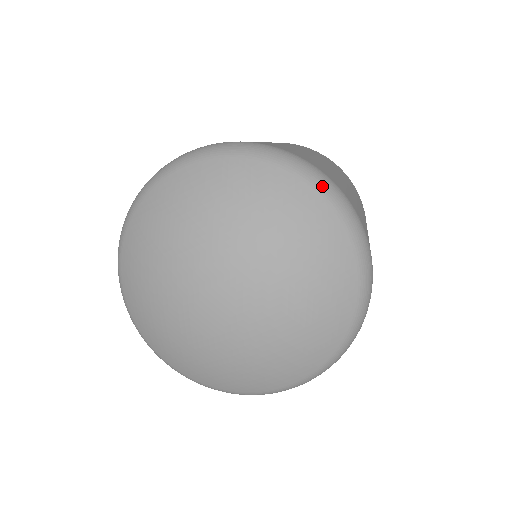
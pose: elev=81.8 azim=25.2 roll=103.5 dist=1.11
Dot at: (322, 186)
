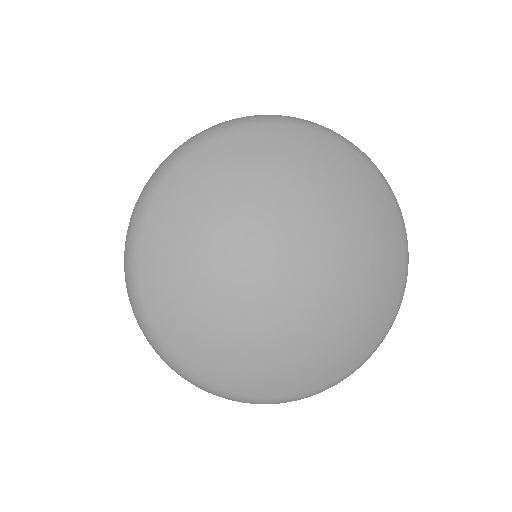
Dot at: (311, 125)
